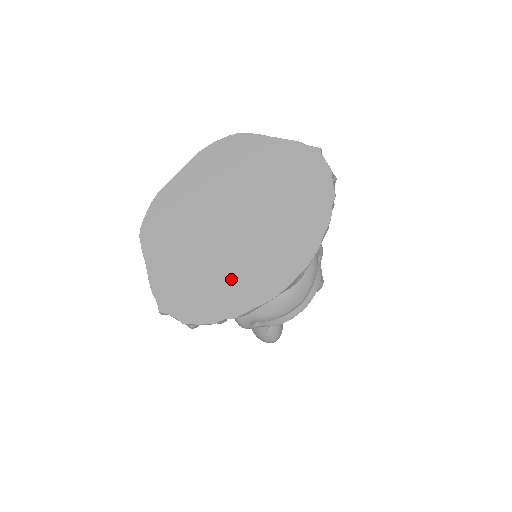
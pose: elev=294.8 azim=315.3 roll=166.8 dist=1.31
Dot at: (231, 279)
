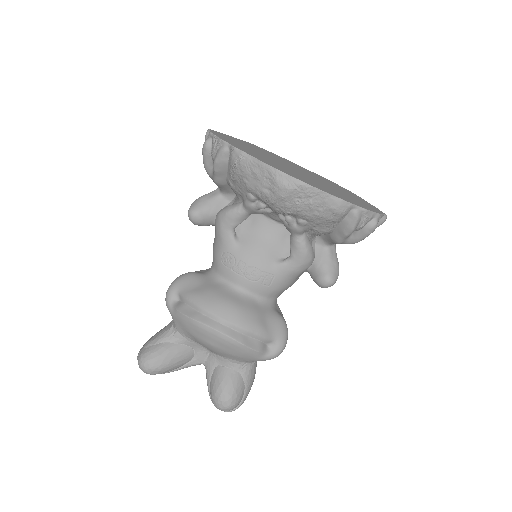
Dot at: (260, 156)
